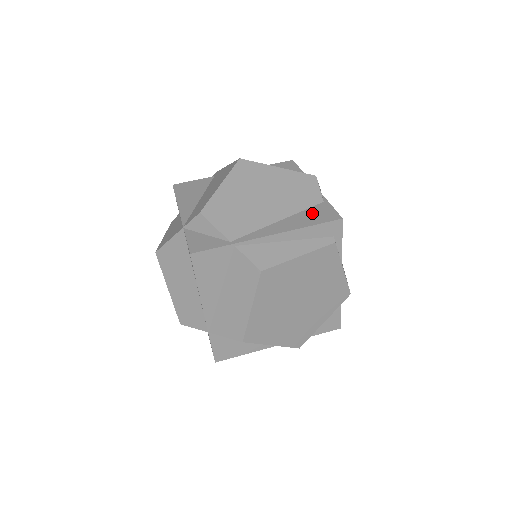
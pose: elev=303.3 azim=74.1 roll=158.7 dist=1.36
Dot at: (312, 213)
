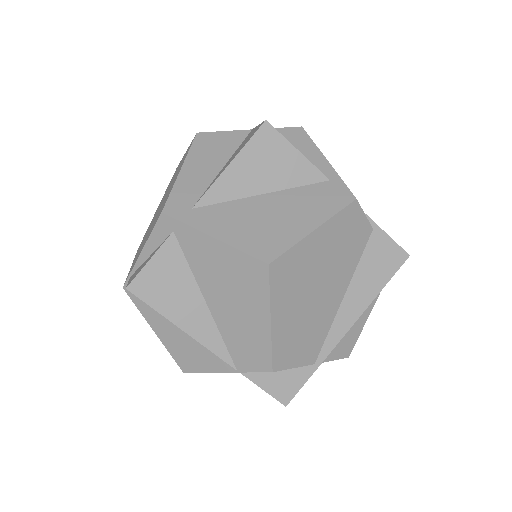
Dot at: (372, 262)
